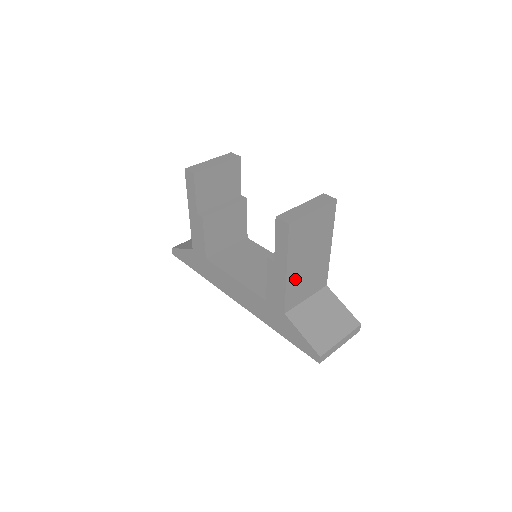
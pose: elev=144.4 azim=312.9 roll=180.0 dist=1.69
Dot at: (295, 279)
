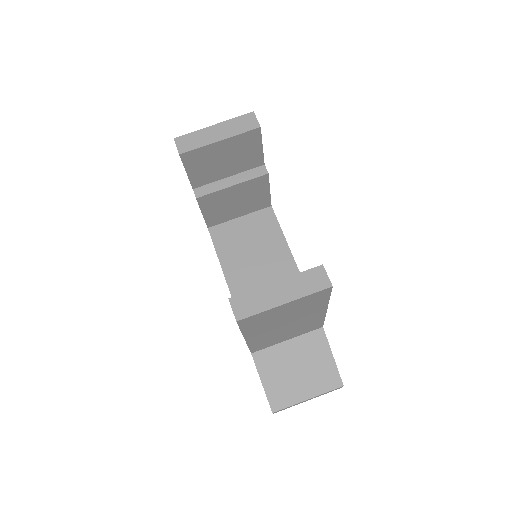
Dot at: (263, 338)
